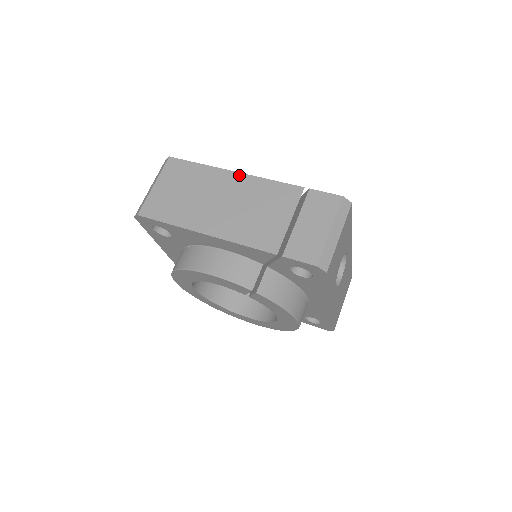
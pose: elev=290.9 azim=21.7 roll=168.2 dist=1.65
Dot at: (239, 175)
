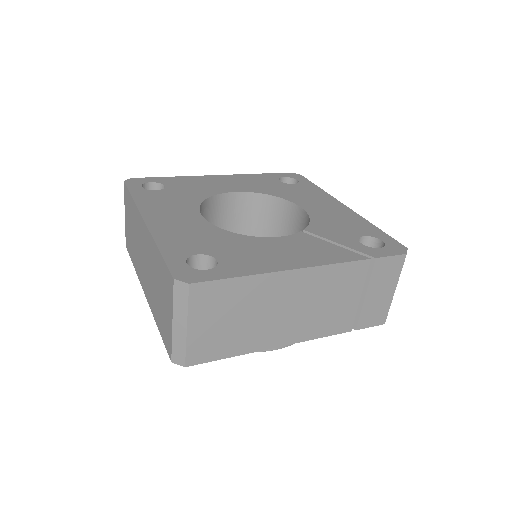
Dot at: (297, 273)
